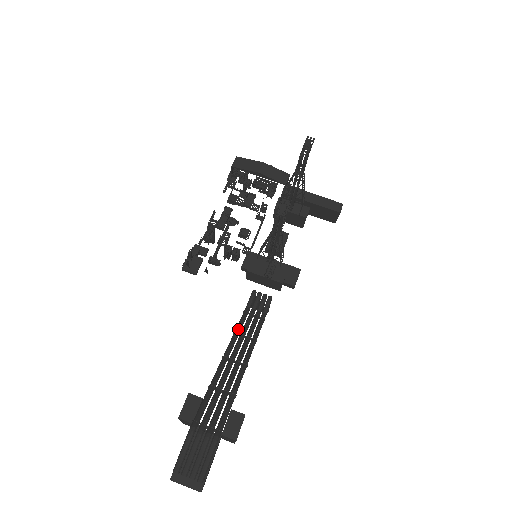
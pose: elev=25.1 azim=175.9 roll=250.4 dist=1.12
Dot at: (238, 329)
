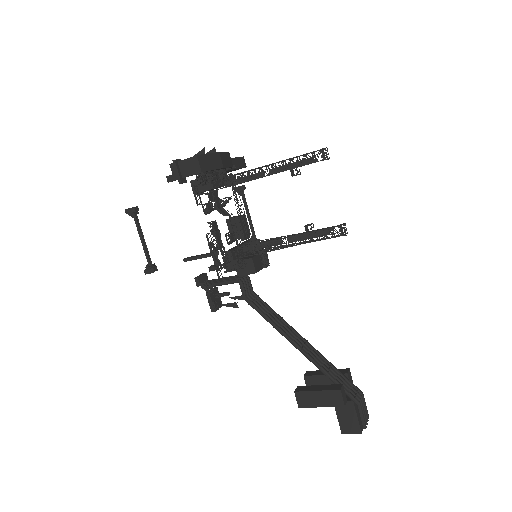
Dot at: (274, 322)
